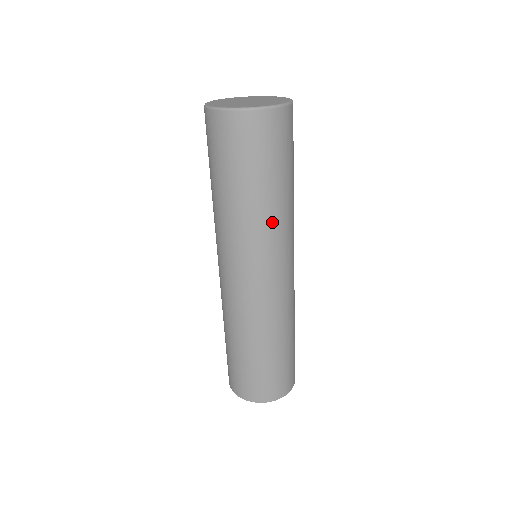
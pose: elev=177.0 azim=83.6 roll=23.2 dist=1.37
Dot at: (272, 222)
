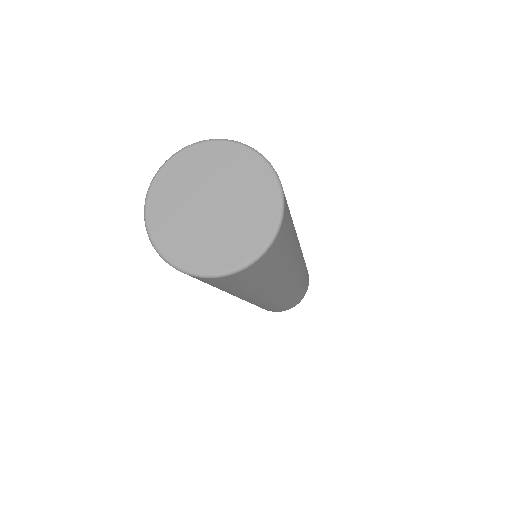
Dot at: (270, 289)
